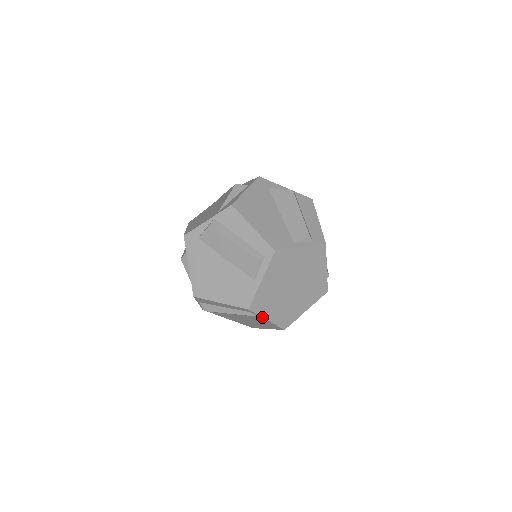
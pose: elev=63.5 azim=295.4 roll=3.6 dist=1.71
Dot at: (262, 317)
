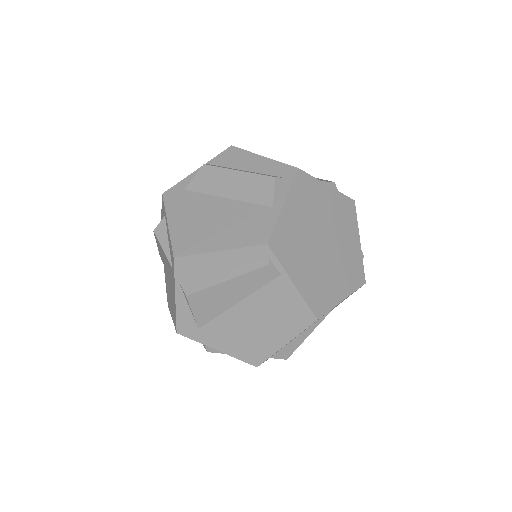
Dot at: (286, 272)
